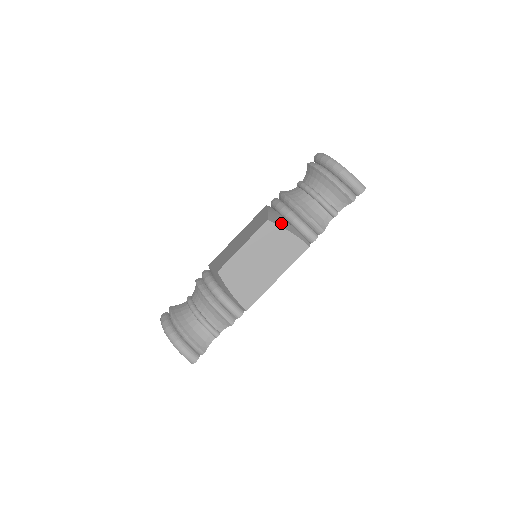
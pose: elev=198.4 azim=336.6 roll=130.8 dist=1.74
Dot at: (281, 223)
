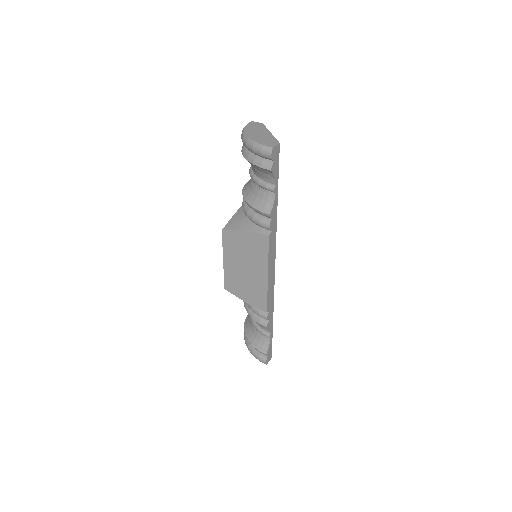
Dot at: (238, 225)
